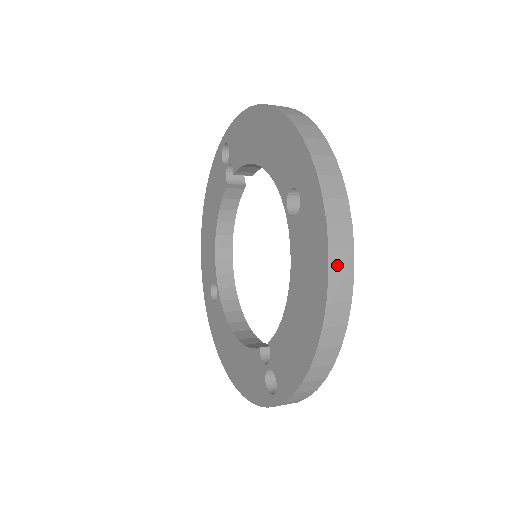
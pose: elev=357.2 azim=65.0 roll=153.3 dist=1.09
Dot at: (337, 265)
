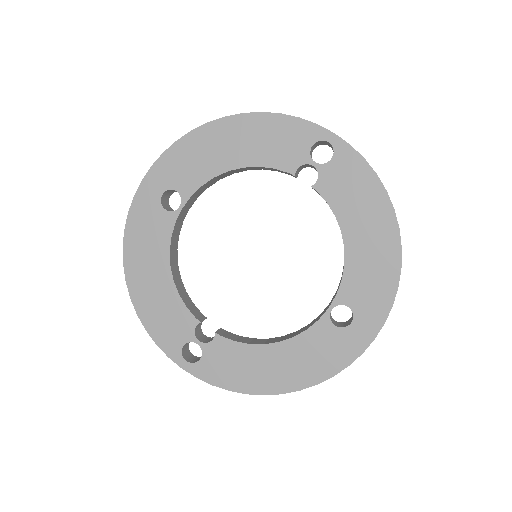
Dot at: (325, 379)
